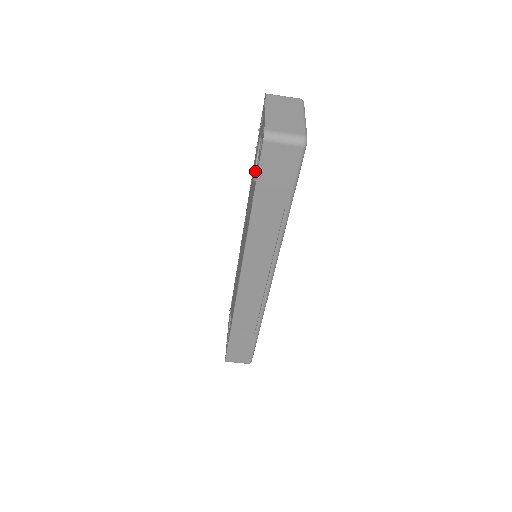
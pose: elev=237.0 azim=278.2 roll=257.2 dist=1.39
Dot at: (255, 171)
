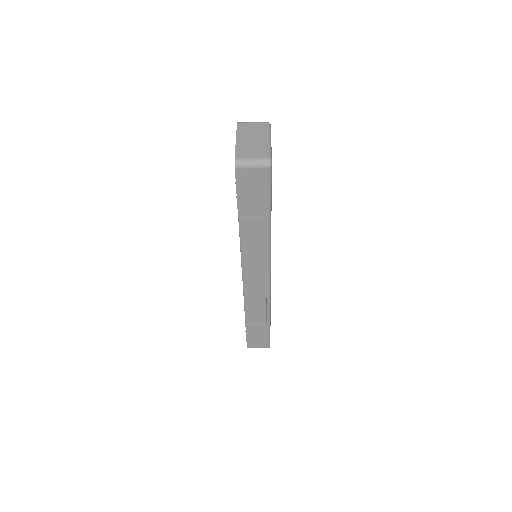
Dot at: occluded
